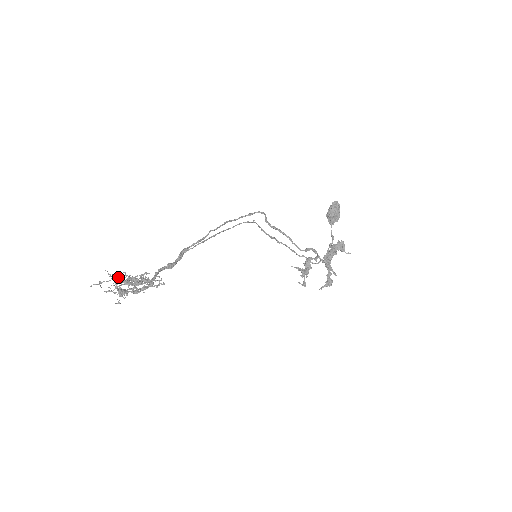
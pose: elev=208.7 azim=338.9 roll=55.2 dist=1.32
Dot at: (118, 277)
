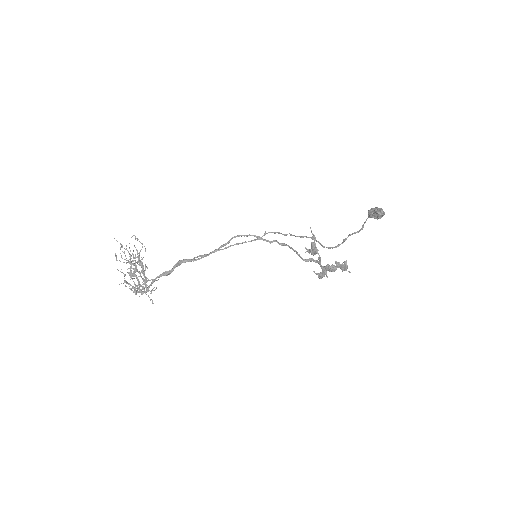
Dot at: (129, 261)
